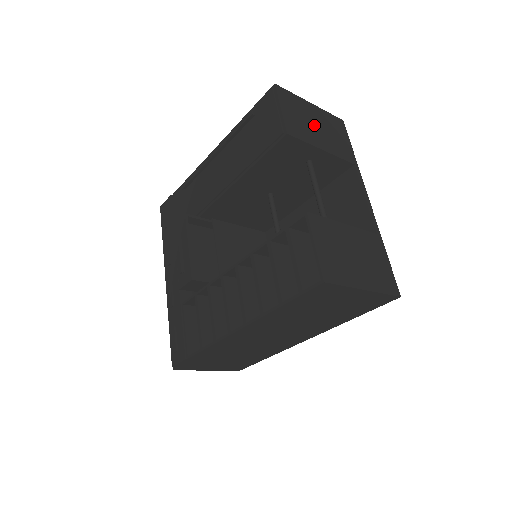
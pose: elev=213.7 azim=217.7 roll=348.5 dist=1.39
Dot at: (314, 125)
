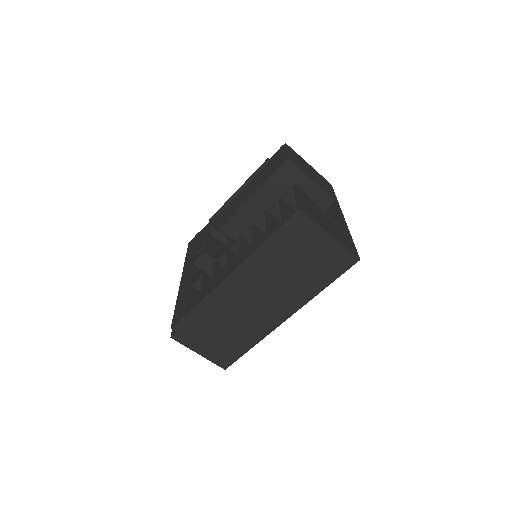
Dot at: (309, 170)
